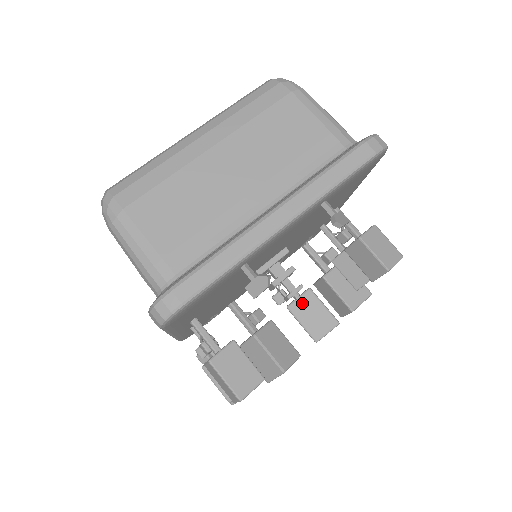
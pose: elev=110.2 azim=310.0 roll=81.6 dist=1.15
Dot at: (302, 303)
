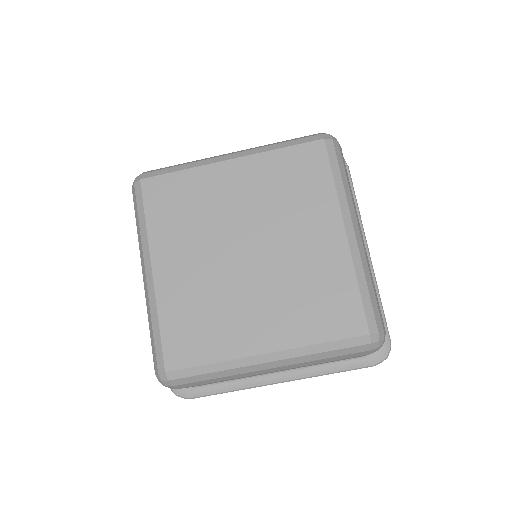
Dot at: occluded
